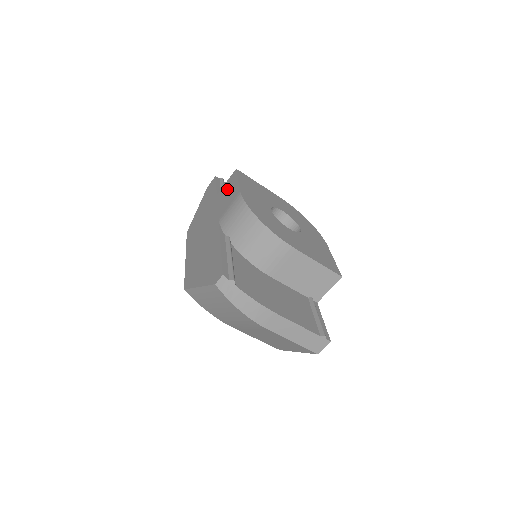
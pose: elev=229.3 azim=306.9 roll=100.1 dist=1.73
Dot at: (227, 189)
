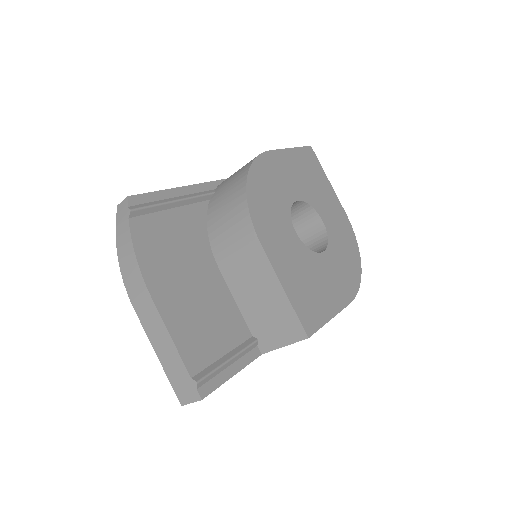
Dot at: occluded
